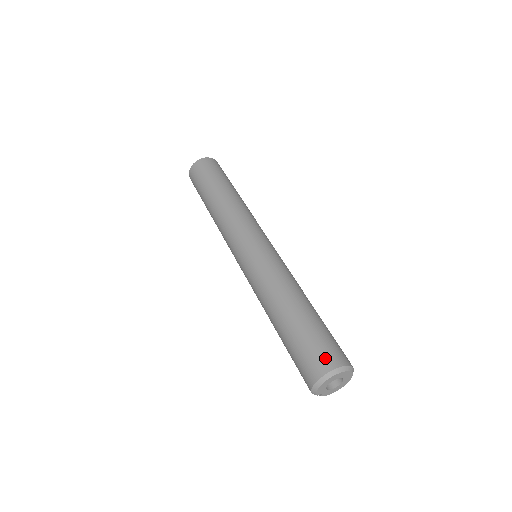
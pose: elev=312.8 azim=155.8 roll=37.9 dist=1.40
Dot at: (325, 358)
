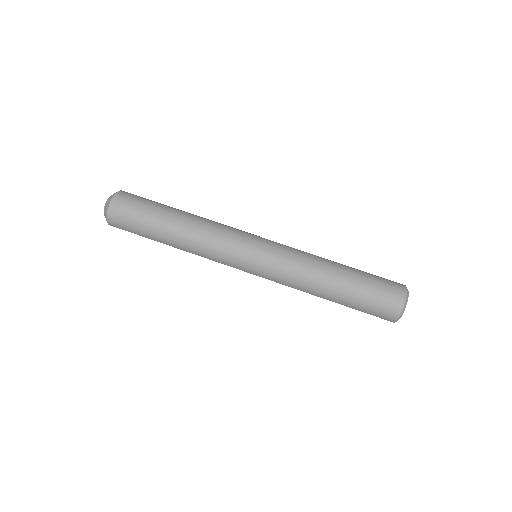
Dot at: (395, 291)
